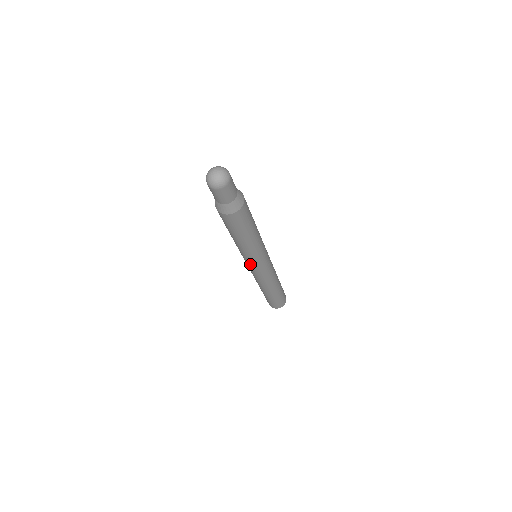
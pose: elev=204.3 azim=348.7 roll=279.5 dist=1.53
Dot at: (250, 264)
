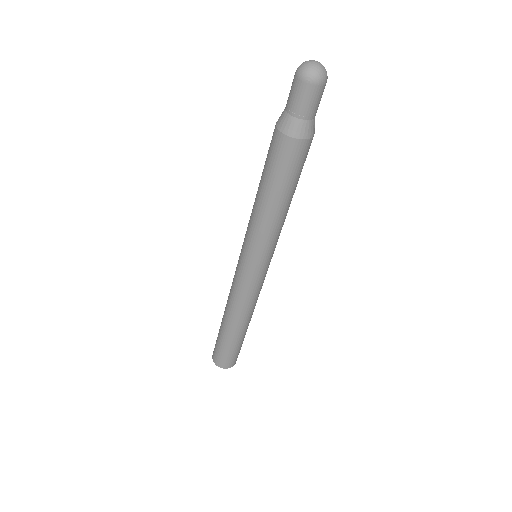
Dot at: (245, 255)
